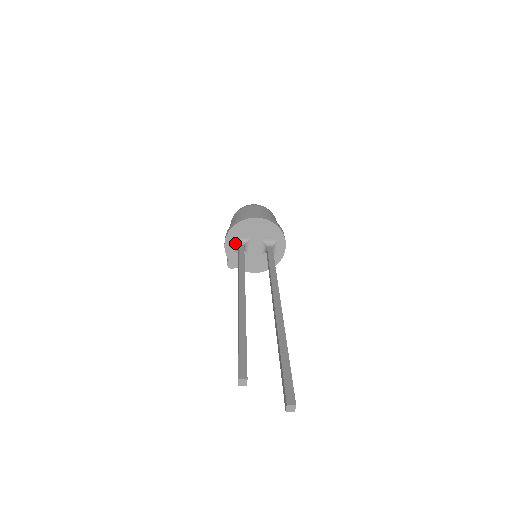
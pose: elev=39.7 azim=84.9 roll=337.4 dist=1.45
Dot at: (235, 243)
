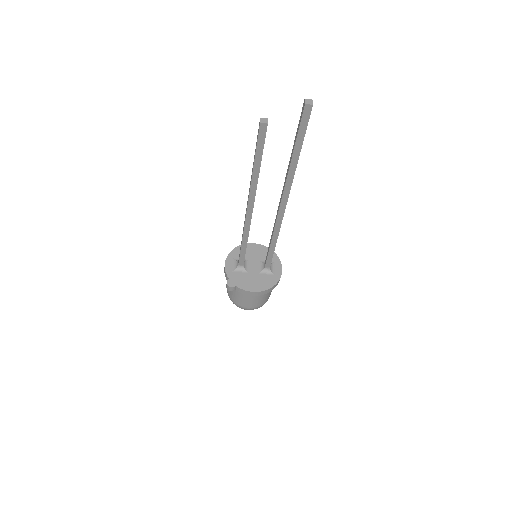
Dot at: (235, 263)
